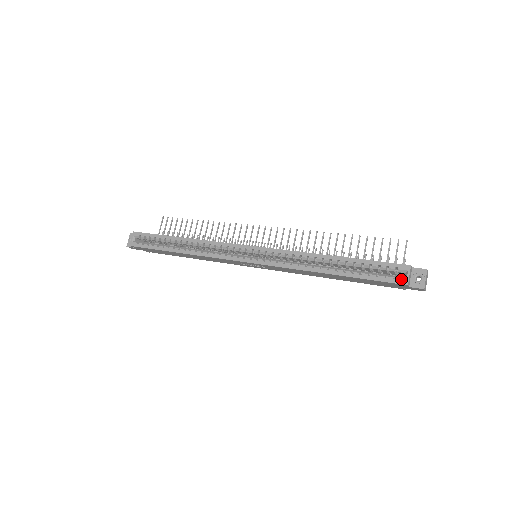
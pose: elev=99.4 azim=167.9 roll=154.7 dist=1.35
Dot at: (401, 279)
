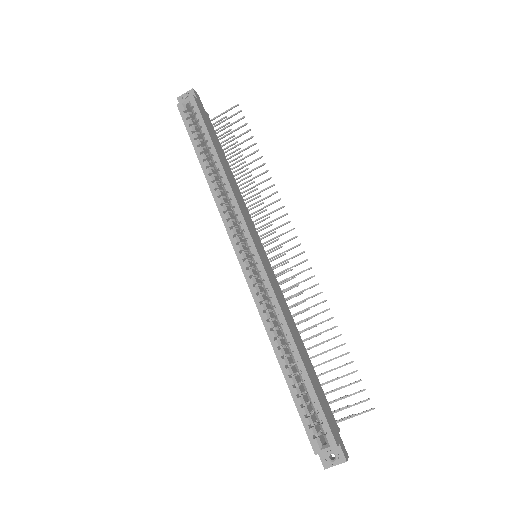
Dot at: (317, 444)
